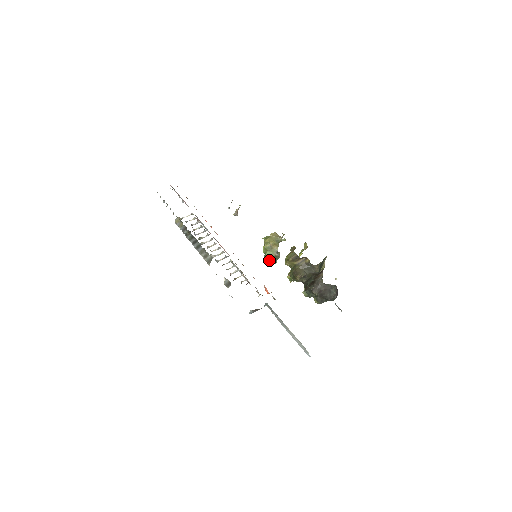
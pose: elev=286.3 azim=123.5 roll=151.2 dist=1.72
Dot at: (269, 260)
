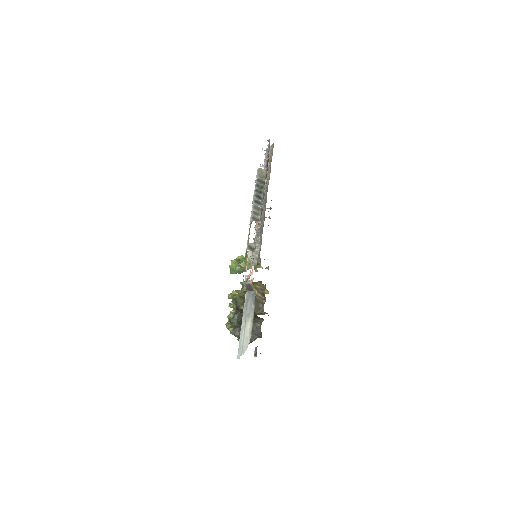
Dot at: (233, 266)
